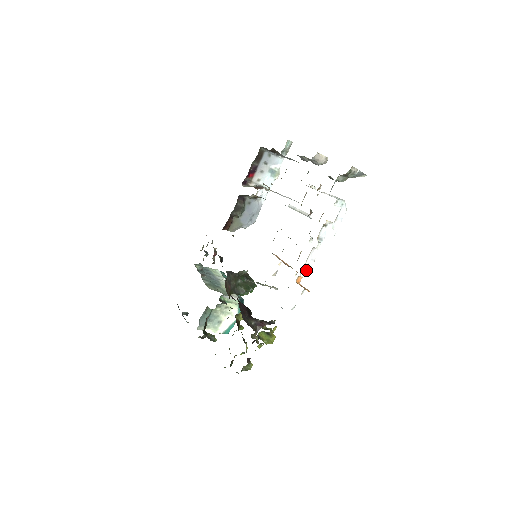
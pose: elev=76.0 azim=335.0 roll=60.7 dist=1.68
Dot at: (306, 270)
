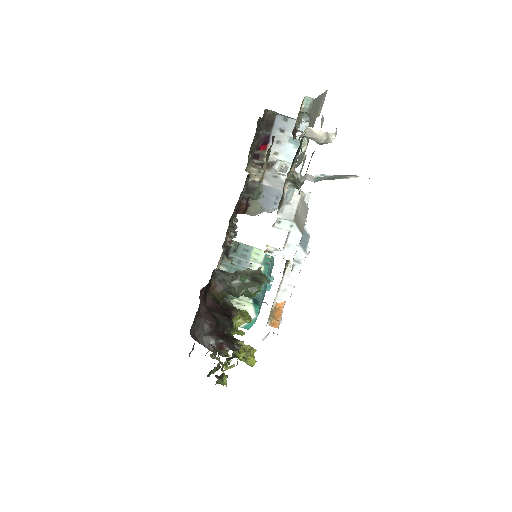
Dot at: (283, 296)
